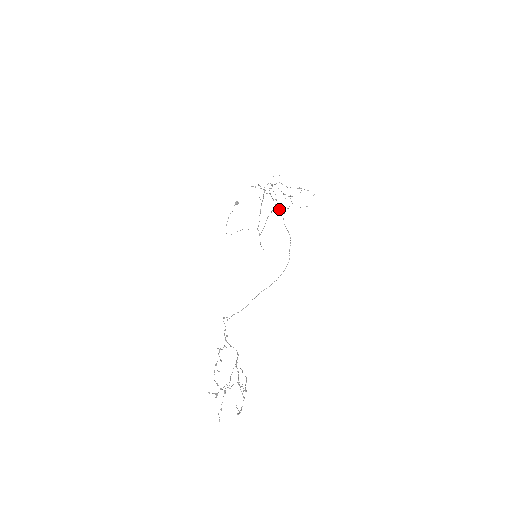
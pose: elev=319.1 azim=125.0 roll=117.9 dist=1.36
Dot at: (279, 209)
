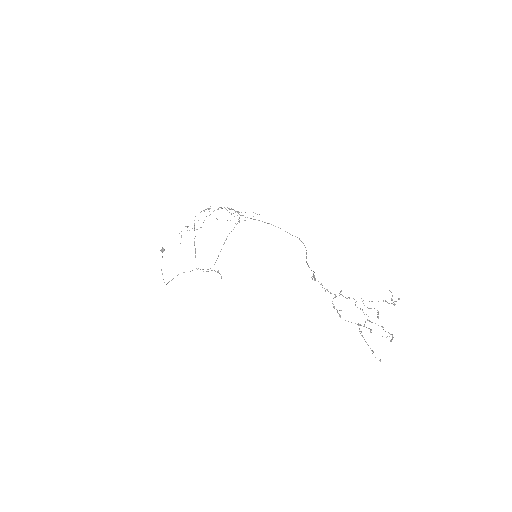
Dot at: occluded
